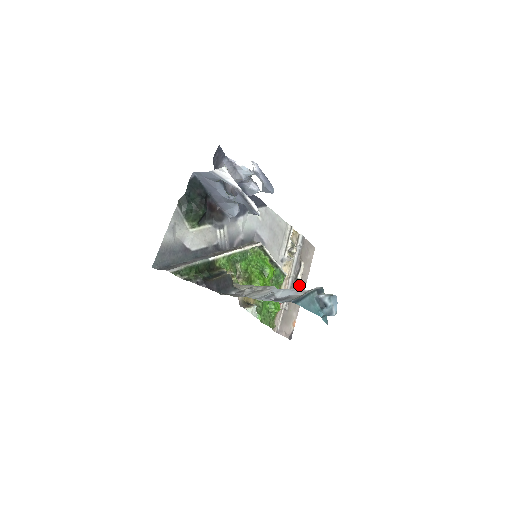
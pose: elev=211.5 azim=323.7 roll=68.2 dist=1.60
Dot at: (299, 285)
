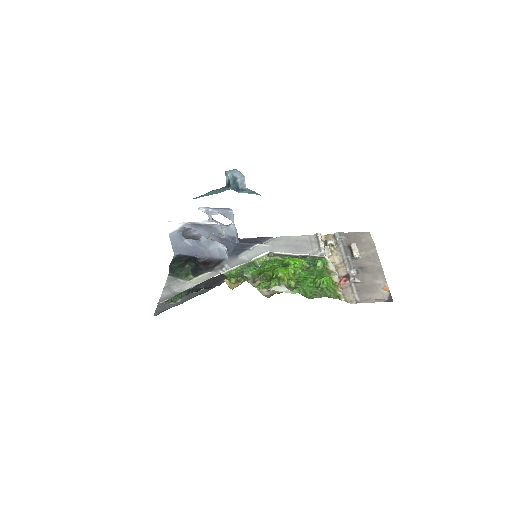
Dot at: (366, 261)
